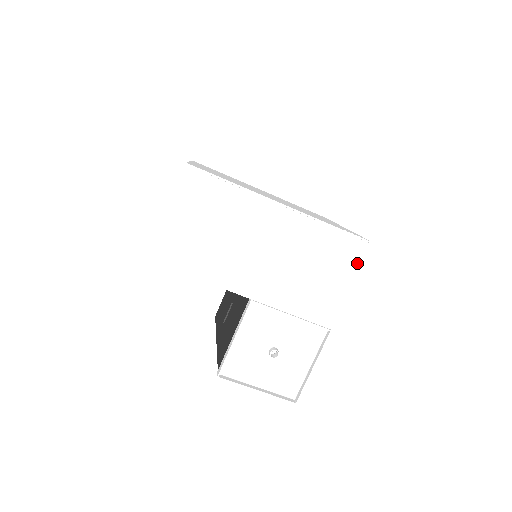
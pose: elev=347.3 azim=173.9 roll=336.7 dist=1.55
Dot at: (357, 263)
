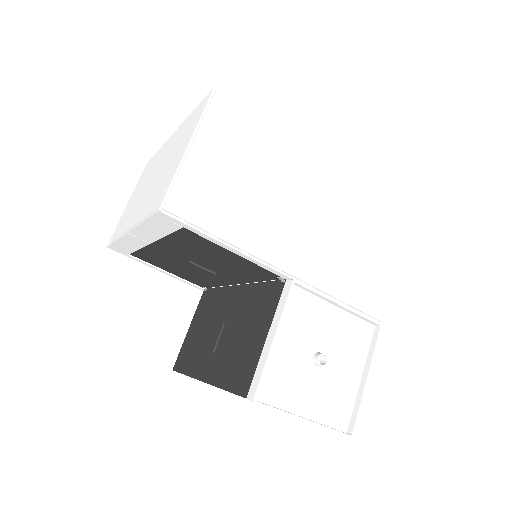
Dot at: (398, 239)
